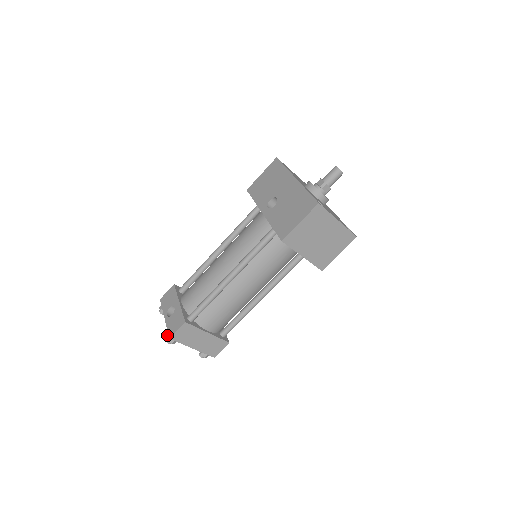
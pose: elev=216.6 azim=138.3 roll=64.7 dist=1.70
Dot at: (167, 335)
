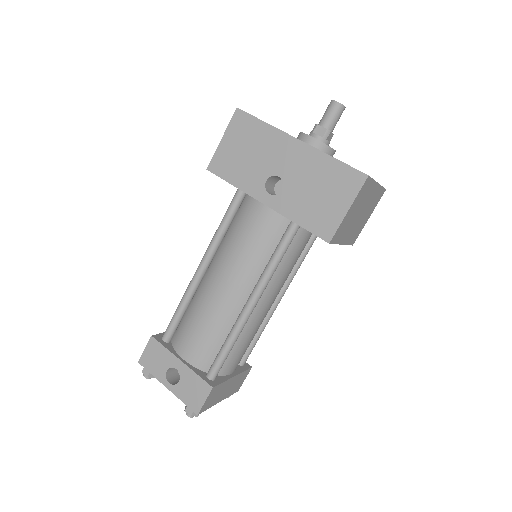
Dot at: (187, 410)
